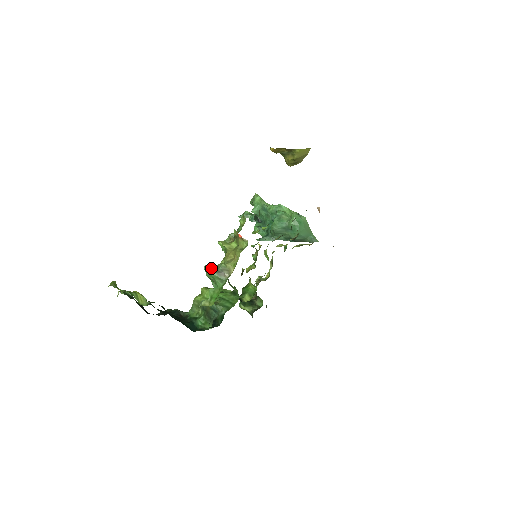
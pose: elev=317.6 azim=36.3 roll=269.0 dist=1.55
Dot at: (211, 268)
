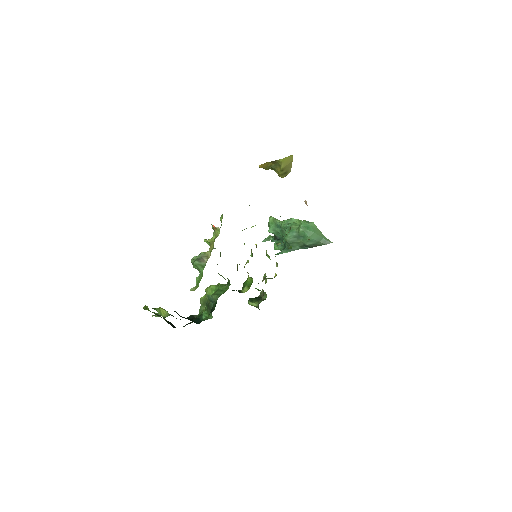
Dot at: (195, 259)
